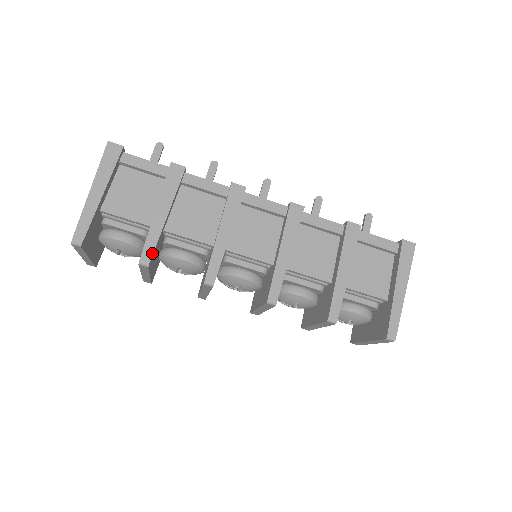
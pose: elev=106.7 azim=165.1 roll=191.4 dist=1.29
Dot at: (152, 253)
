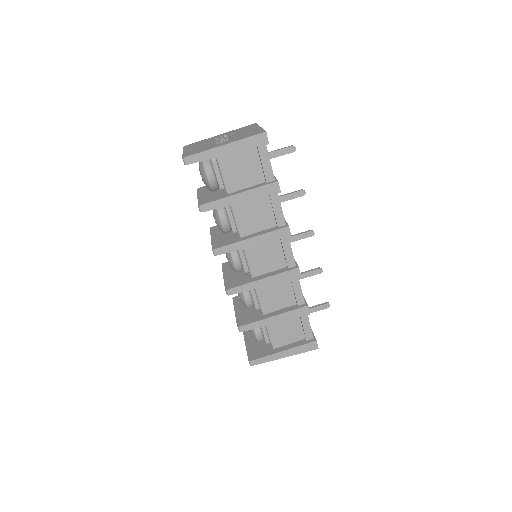
Dot at: (210, 209)
